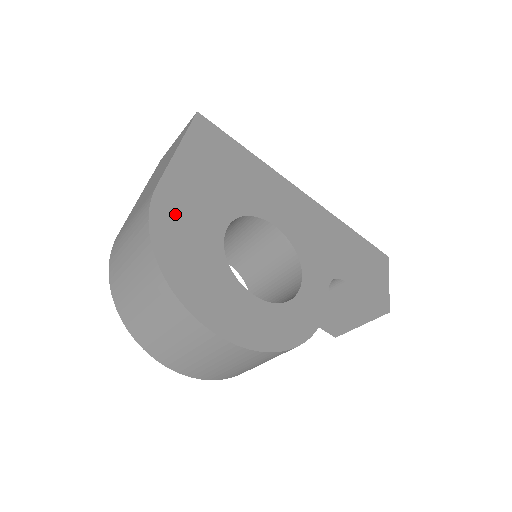
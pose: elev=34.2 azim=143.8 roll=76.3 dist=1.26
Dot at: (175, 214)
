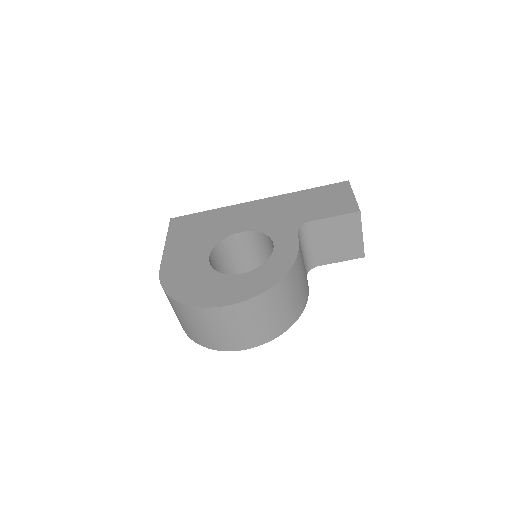
Dot at: (175, 272)
